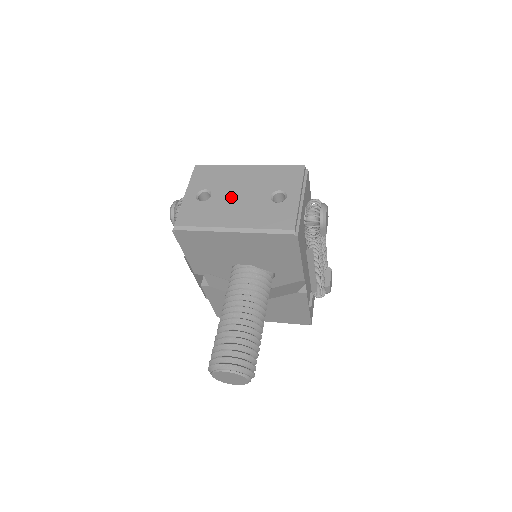
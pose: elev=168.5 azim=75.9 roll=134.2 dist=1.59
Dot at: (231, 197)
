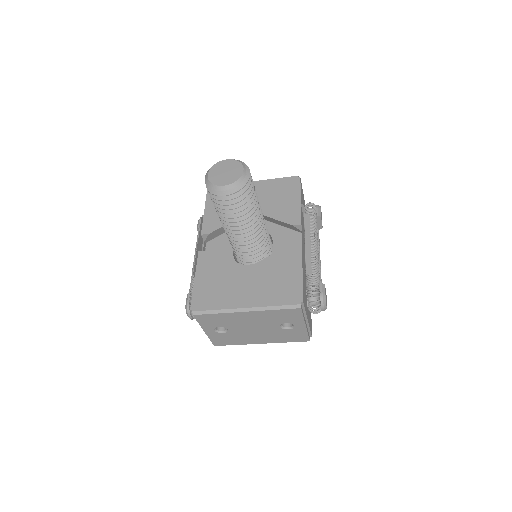
Dot at: occluded
